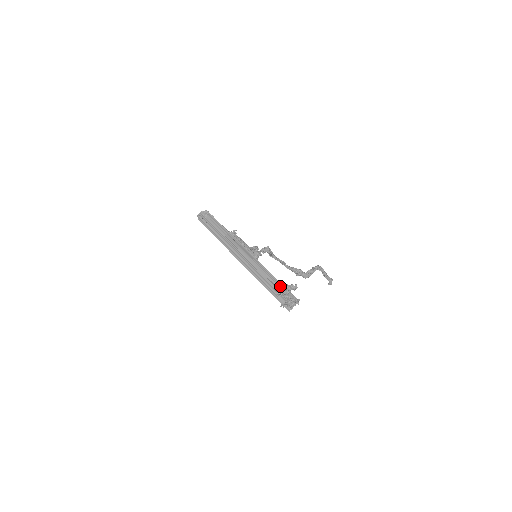
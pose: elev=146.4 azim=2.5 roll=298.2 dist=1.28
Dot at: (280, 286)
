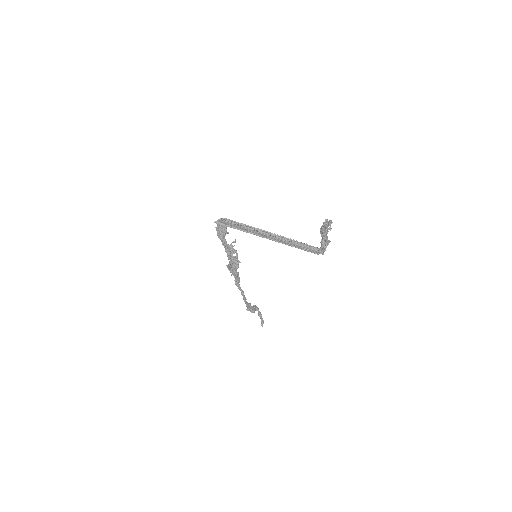
Dot at: (329, 220)
